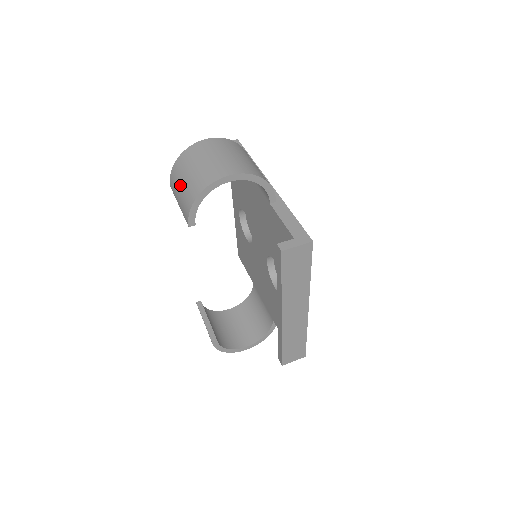
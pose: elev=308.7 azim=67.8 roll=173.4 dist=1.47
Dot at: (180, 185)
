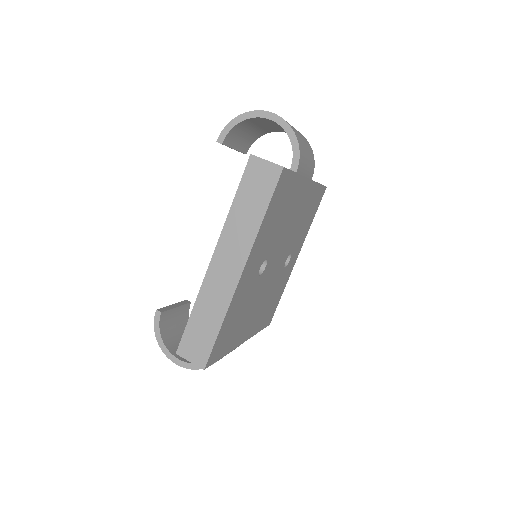
Dot at: occluded
